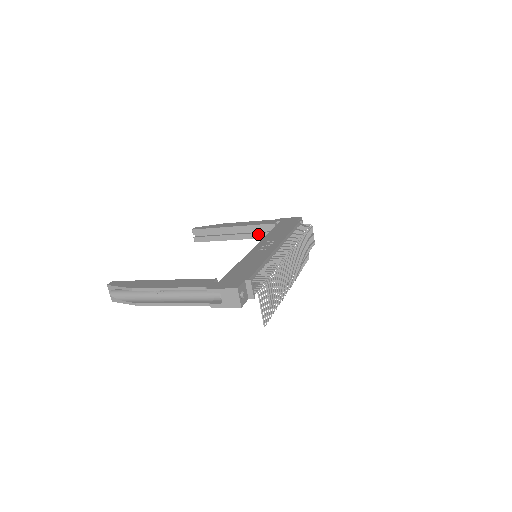
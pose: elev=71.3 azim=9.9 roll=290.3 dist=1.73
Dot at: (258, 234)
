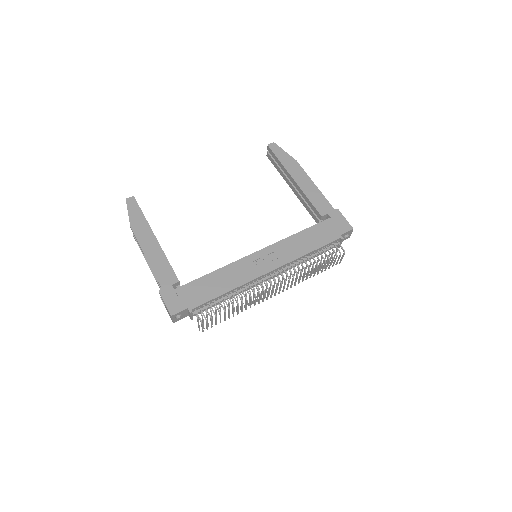
Dot at: (308, 207)
